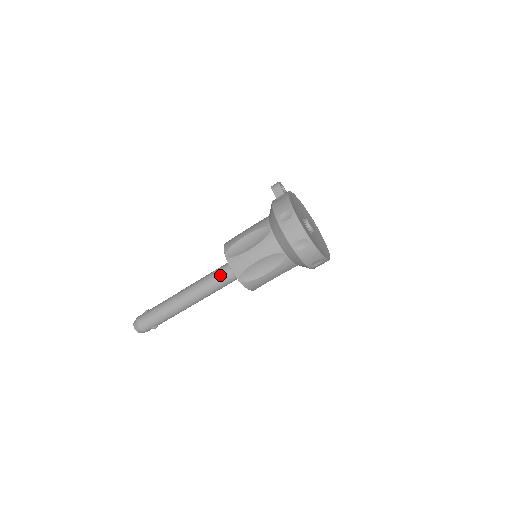
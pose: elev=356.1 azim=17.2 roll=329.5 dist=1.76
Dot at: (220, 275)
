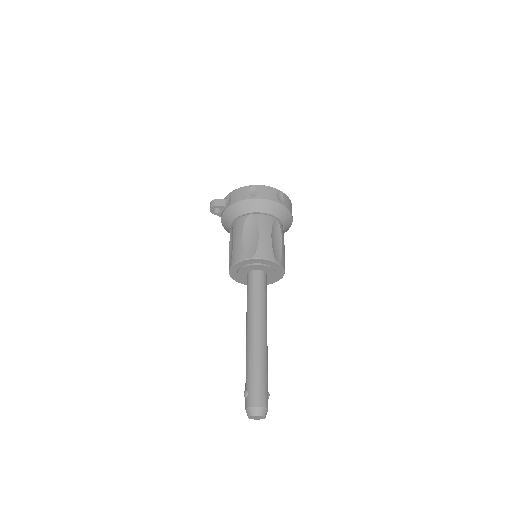
Dot at: (258, 286)
